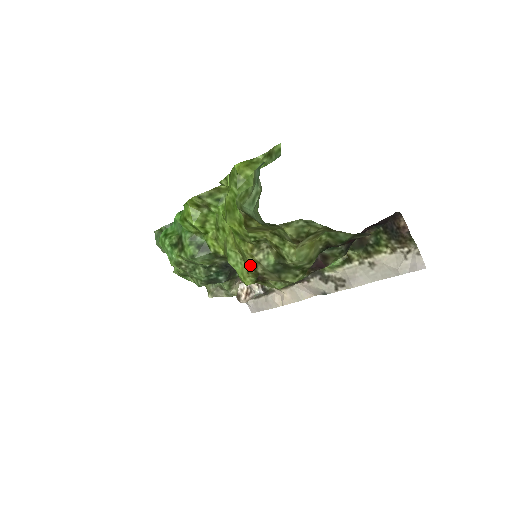
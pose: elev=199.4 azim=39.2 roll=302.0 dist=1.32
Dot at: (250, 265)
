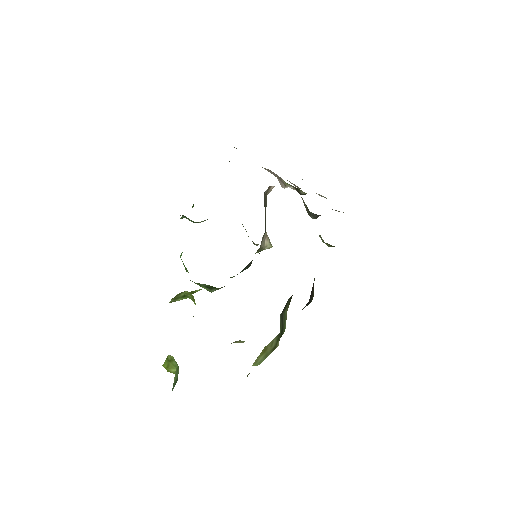
Dot at: occluded
